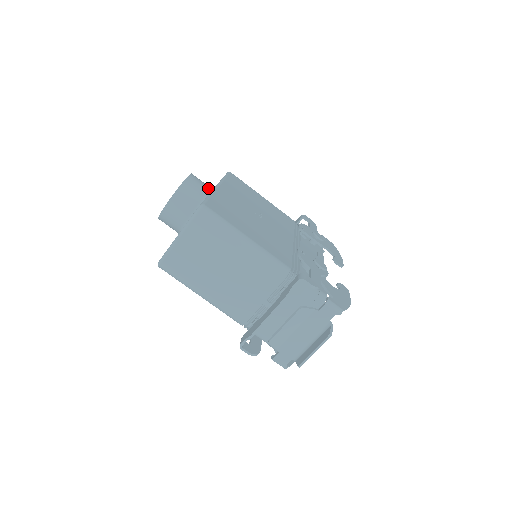
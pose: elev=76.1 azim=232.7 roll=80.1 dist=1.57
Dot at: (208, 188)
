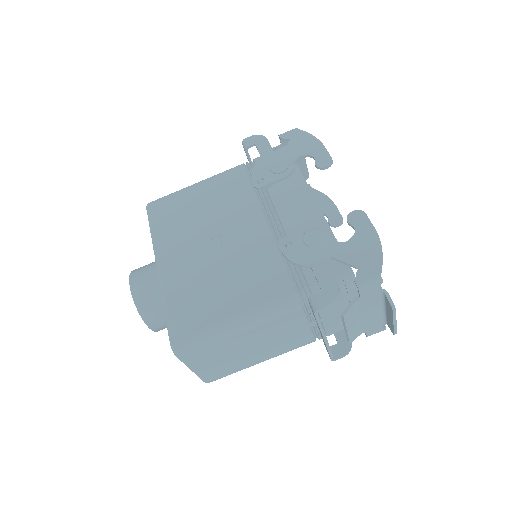
Dot at: (154, 276)
